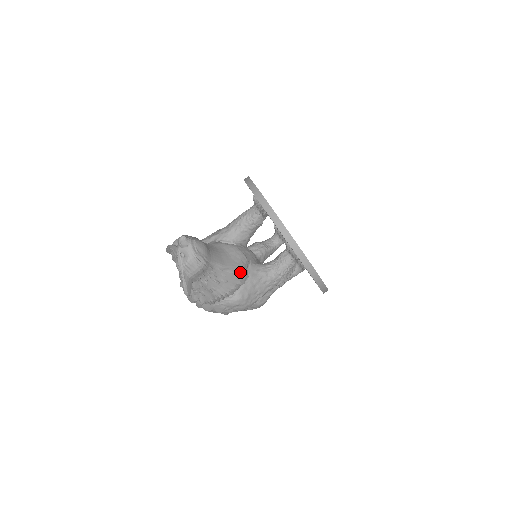
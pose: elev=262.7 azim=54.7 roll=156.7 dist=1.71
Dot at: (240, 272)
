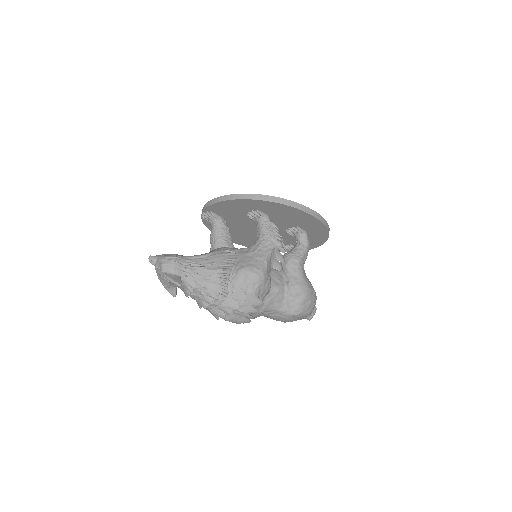
Dot at: (223, 253)
